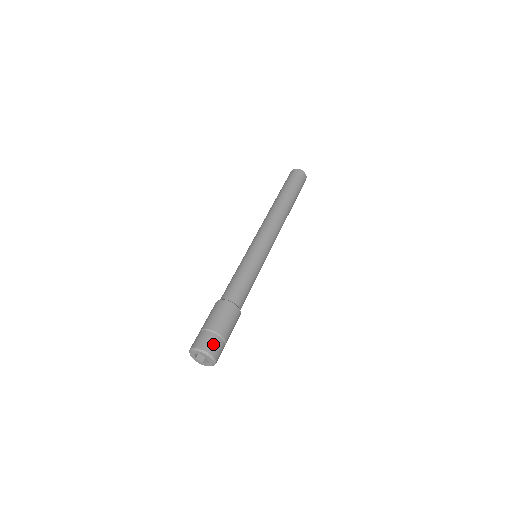
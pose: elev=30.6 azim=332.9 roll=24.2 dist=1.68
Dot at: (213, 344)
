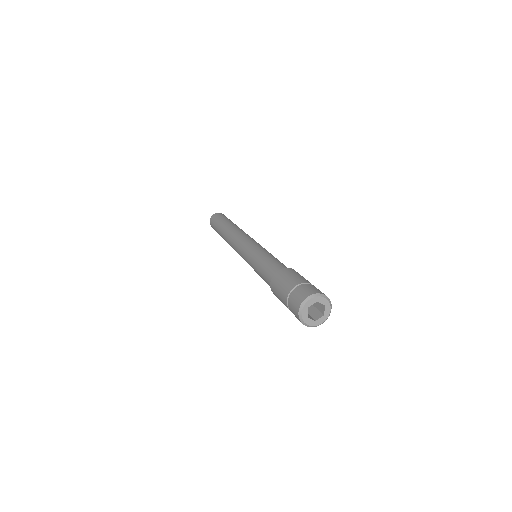
Dot at: (319, 290)
